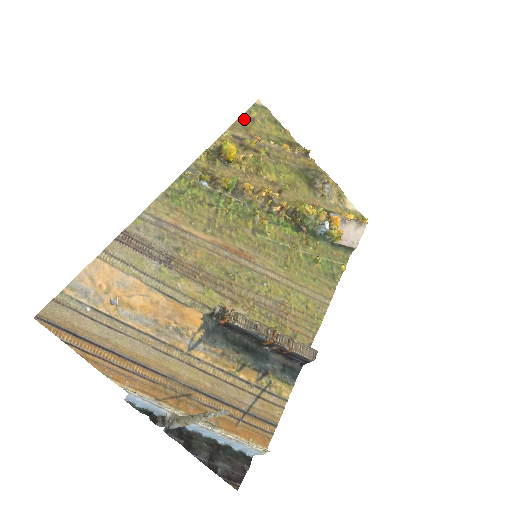
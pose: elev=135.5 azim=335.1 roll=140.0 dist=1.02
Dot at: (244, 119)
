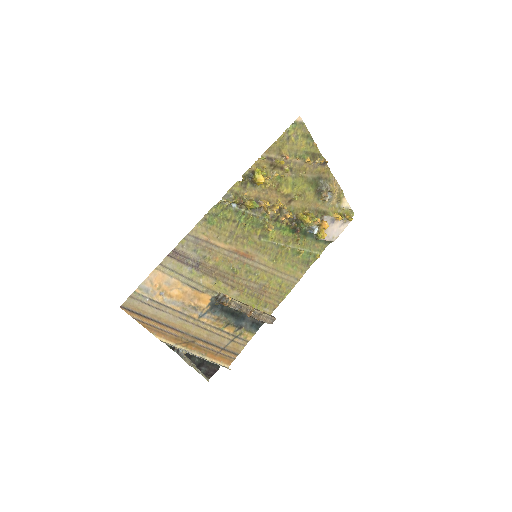
Dot at: (281, 140)
